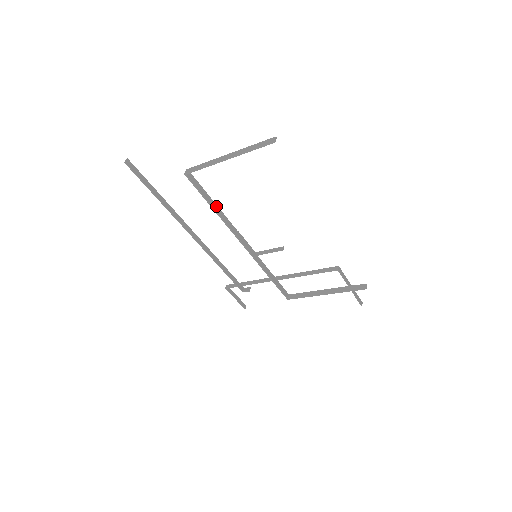
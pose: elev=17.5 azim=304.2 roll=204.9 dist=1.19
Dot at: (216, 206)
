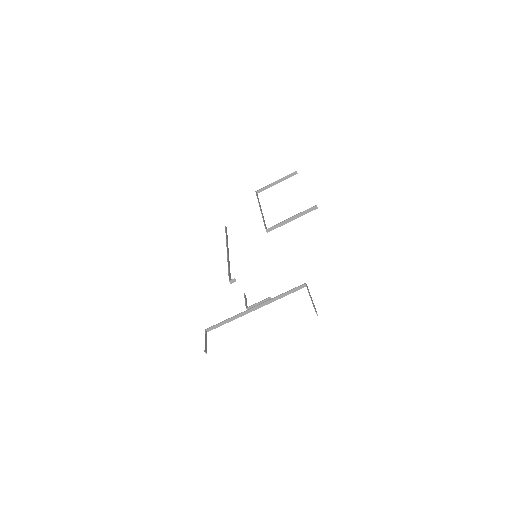
Dot at: occluded
